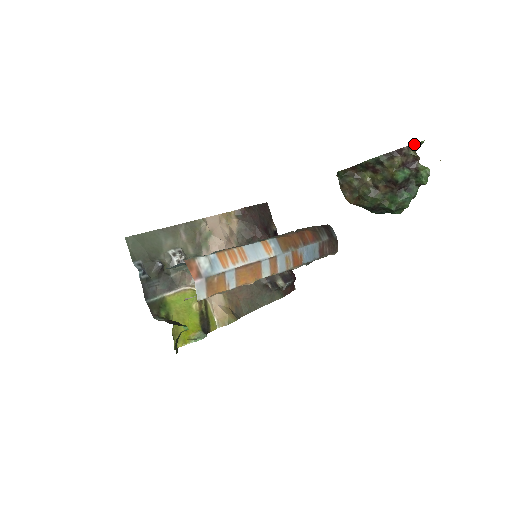
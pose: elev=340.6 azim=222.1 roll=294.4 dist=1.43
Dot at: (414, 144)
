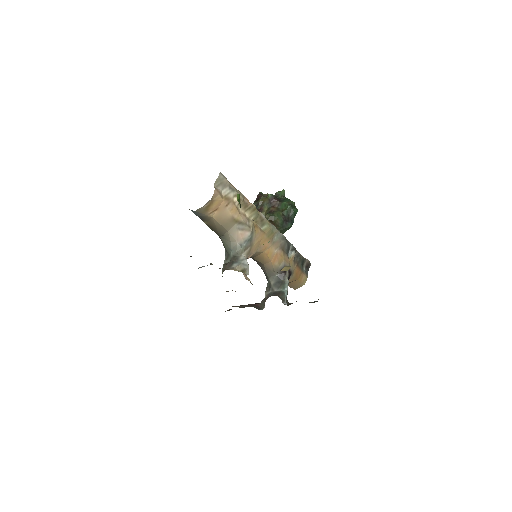
Dot at: (260, 193)
